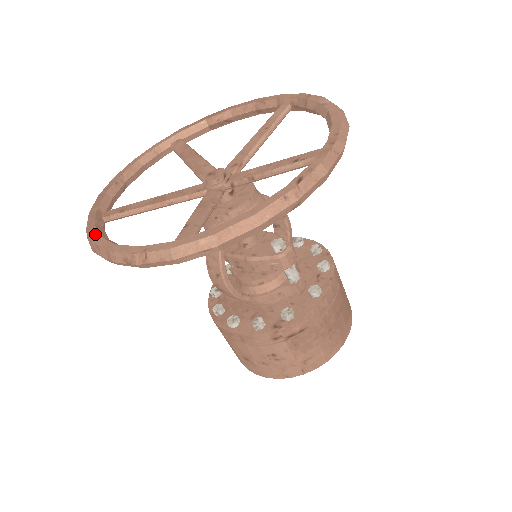
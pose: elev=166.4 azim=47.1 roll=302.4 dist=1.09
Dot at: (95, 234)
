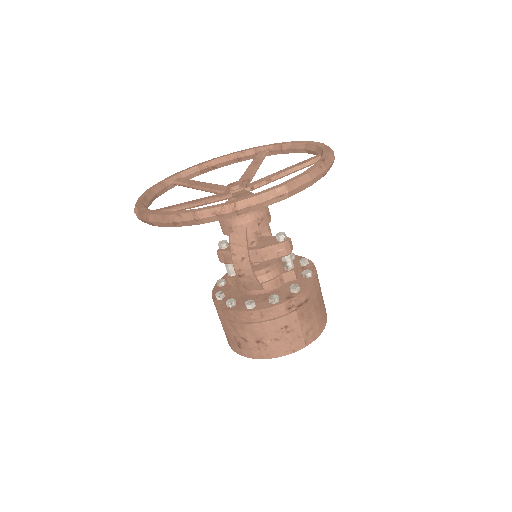
Dot at: (166, 212)
